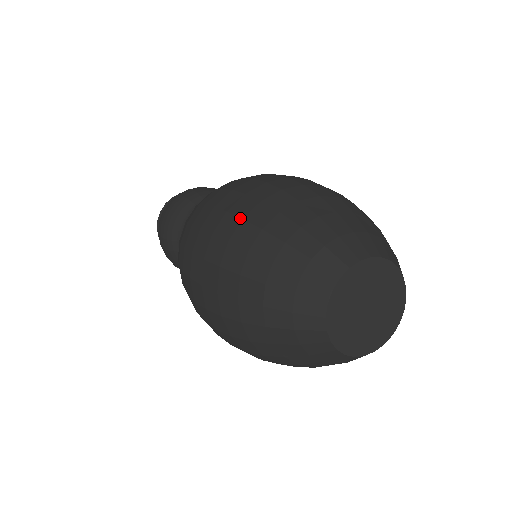
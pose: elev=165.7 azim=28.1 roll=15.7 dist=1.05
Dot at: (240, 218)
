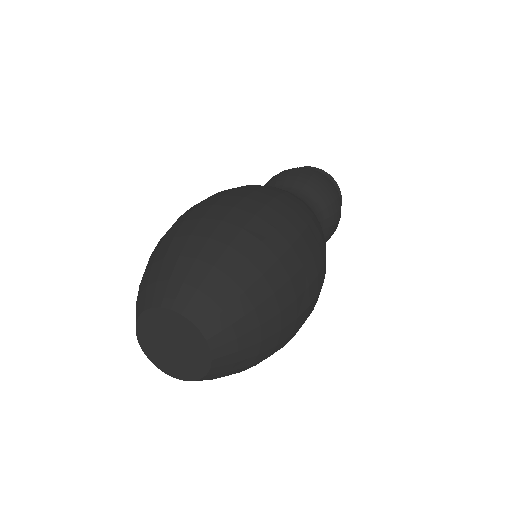
Dot at: occluded
